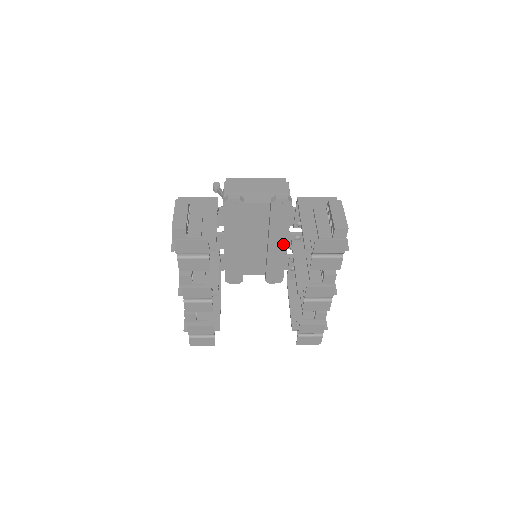
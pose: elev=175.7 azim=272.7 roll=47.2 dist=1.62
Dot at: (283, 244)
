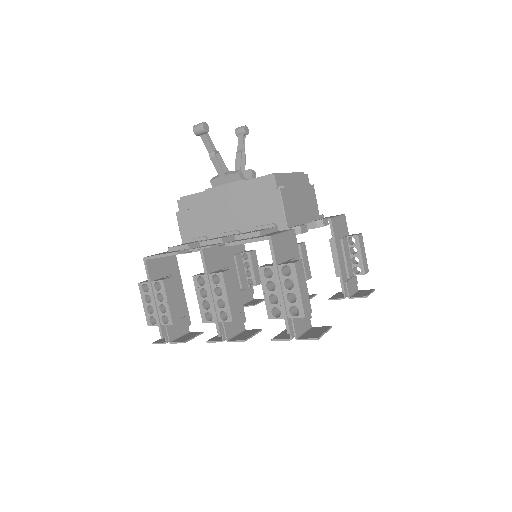
Dot at: occluded
